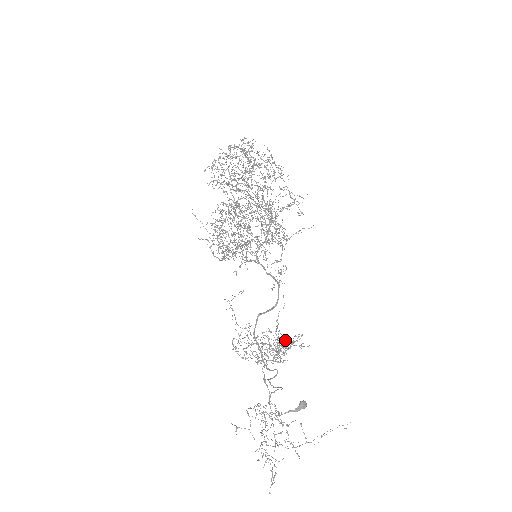
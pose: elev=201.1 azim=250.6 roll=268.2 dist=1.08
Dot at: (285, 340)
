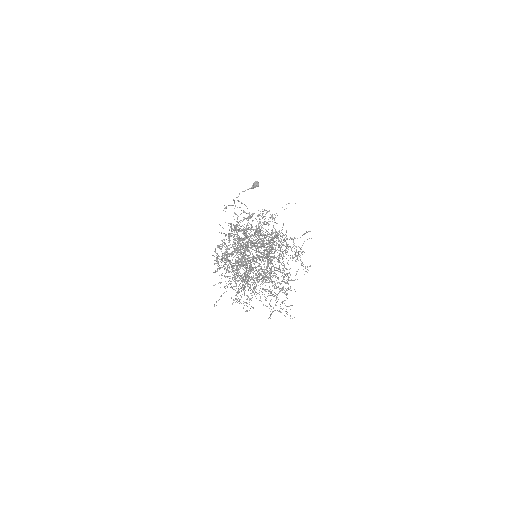
Dot at: occluded
